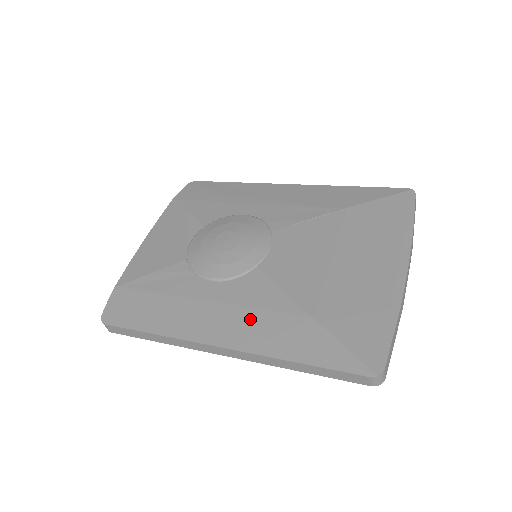
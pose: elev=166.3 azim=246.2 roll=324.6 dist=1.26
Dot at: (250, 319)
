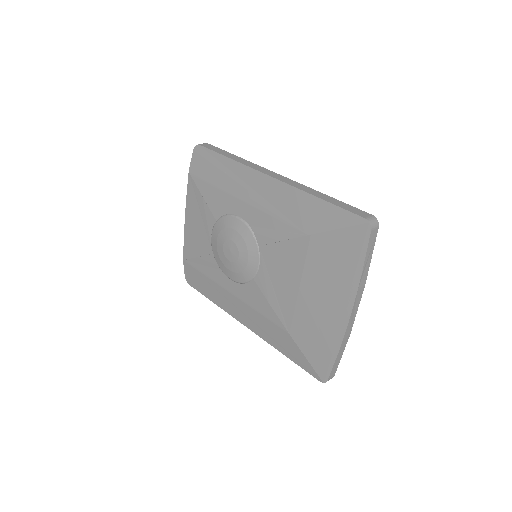
Dot at: (257, 318)
